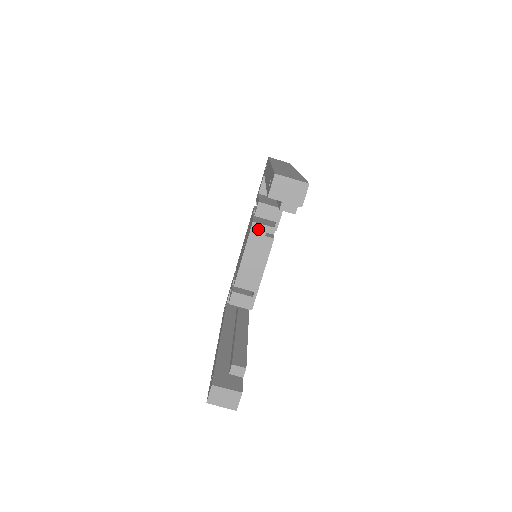
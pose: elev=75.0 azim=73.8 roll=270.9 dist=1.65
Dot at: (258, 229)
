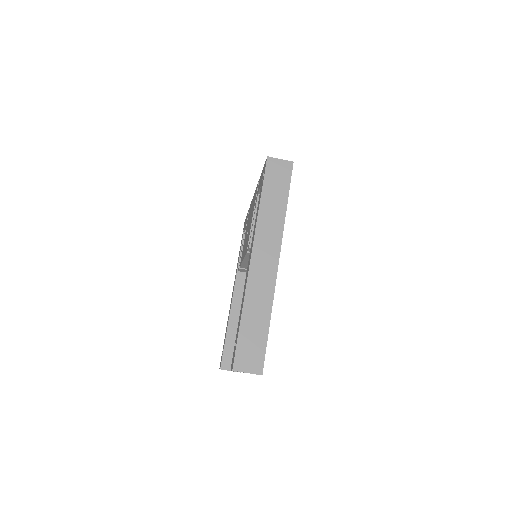
Dot at: occluded
